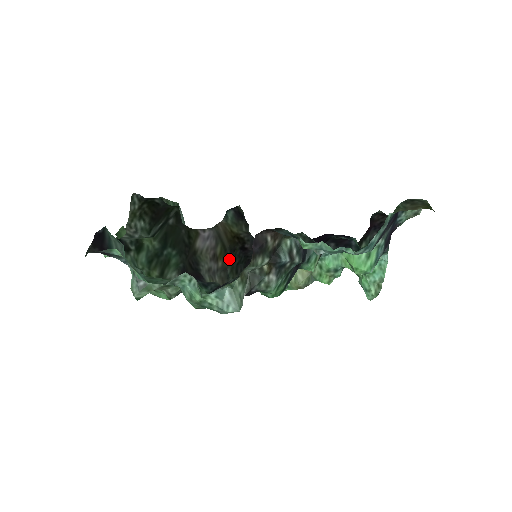
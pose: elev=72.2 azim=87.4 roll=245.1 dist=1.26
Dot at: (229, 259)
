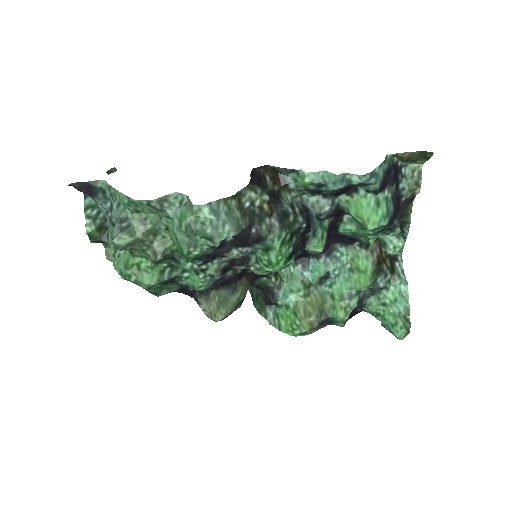
Dot at: occluded
